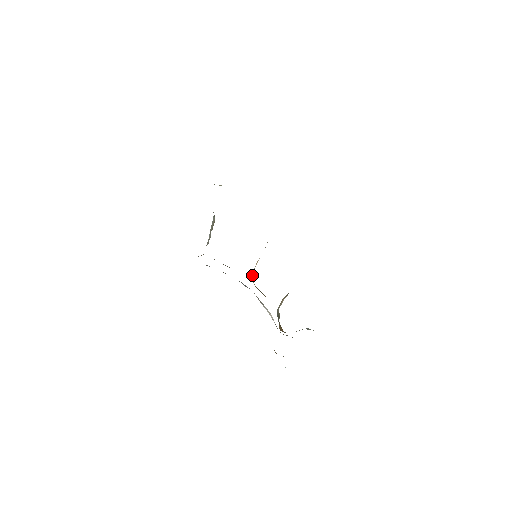
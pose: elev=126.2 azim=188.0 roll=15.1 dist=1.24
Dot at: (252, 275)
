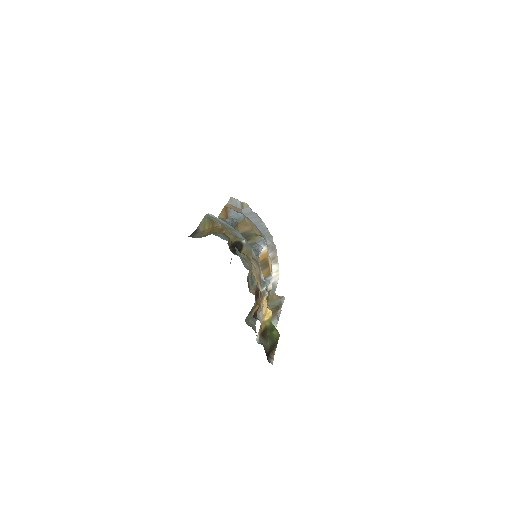
Dot at: occluded
